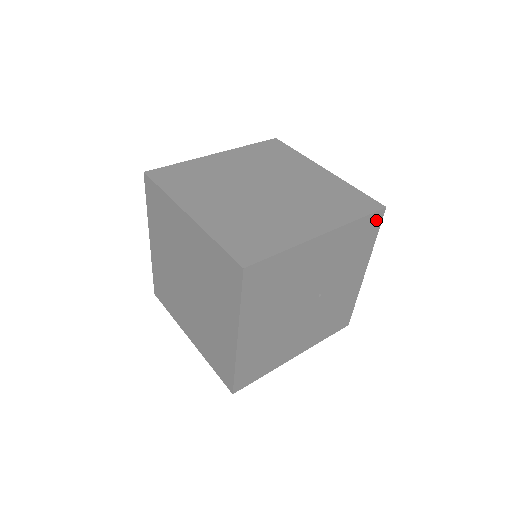
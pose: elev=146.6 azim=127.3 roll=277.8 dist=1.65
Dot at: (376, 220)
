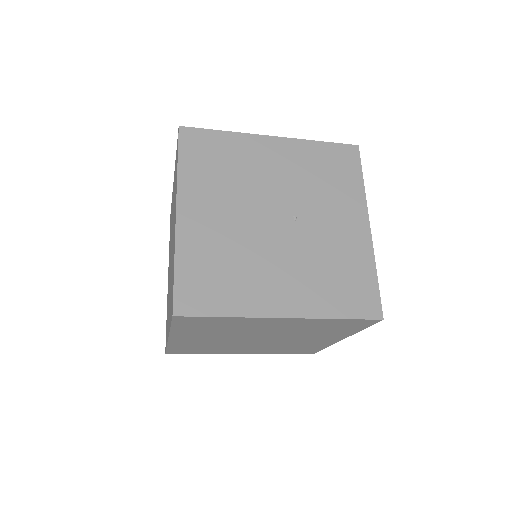
Dot at: (350, 155)
